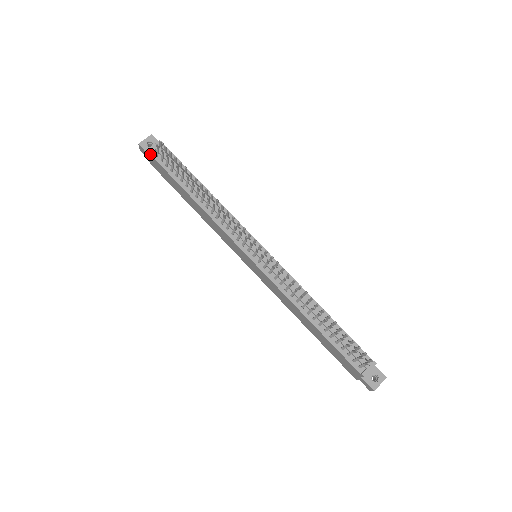
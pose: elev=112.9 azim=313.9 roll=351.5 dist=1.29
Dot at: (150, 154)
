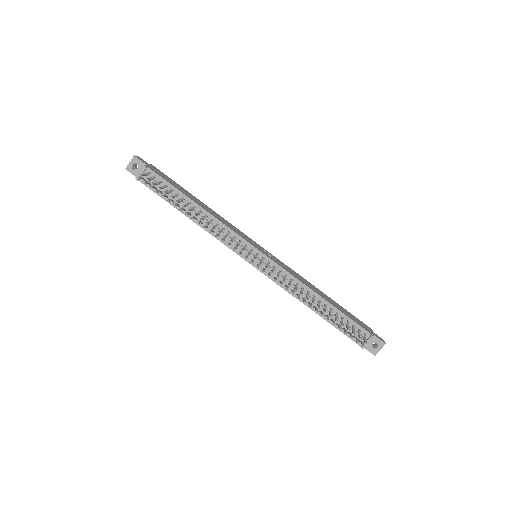
Dot at: (138, 180)
